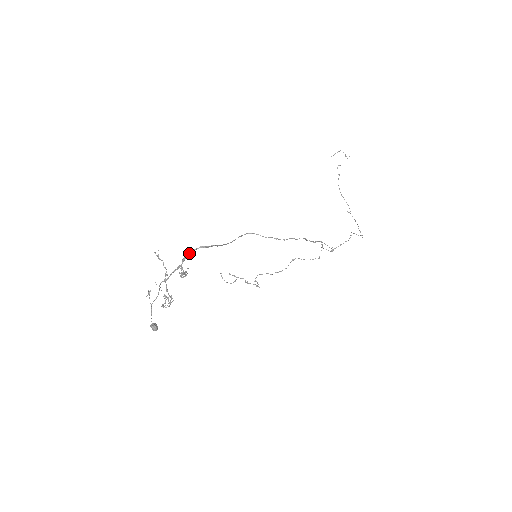
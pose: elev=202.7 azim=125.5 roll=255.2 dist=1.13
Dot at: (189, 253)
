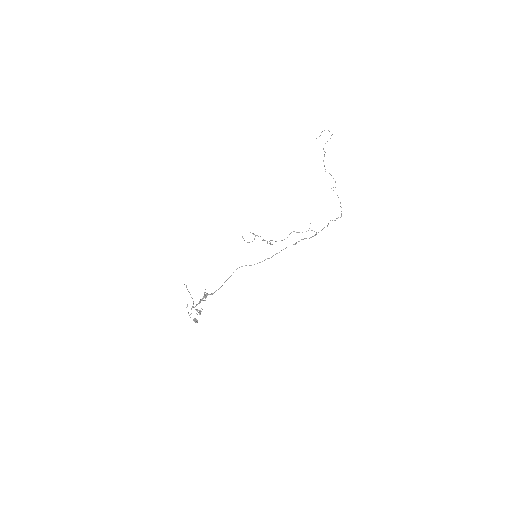
Dot at: (203, 298)
